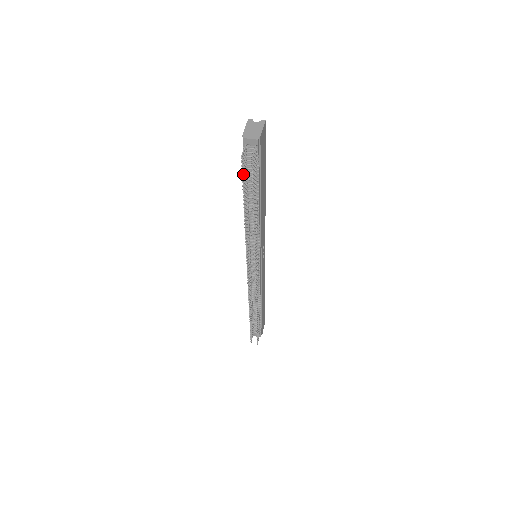
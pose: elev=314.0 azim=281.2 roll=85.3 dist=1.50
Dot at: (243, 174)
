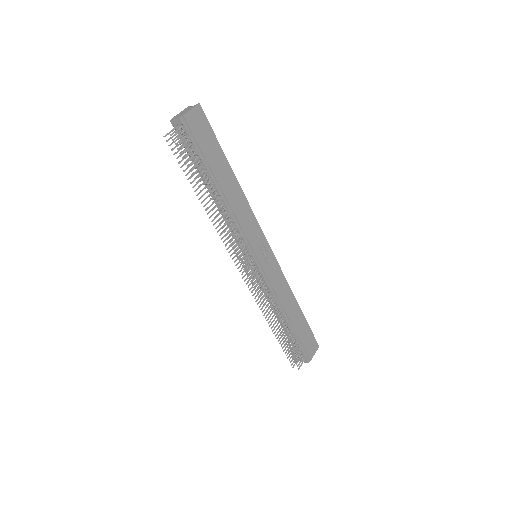
Dot at: (179, 155)
